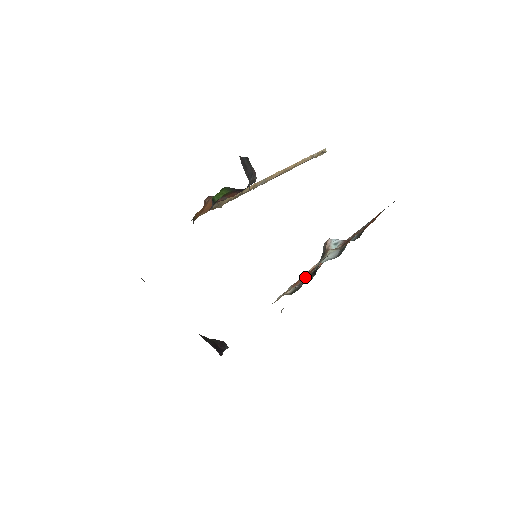
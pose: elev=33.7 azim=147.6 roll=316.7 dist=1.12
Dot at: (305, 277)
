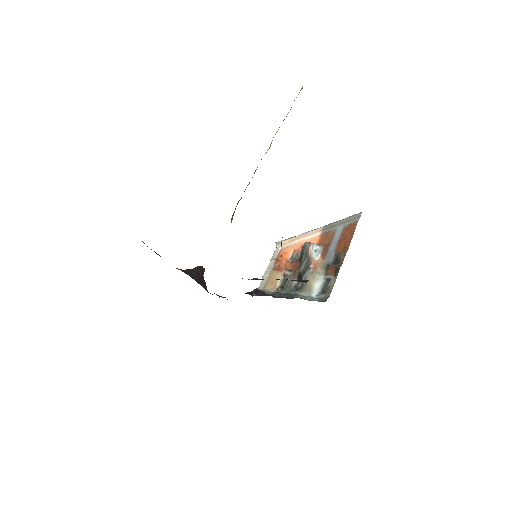
Dot at: (289, 269)
